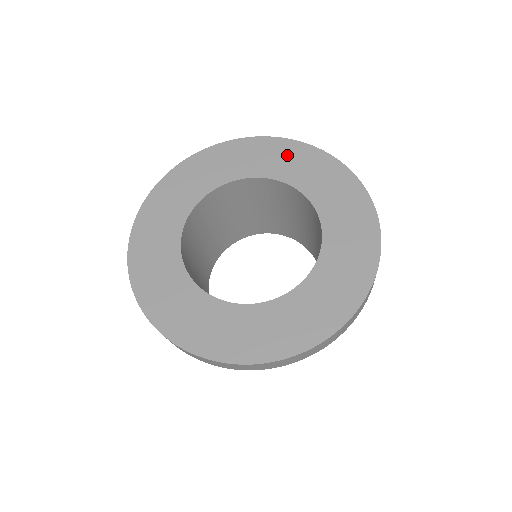
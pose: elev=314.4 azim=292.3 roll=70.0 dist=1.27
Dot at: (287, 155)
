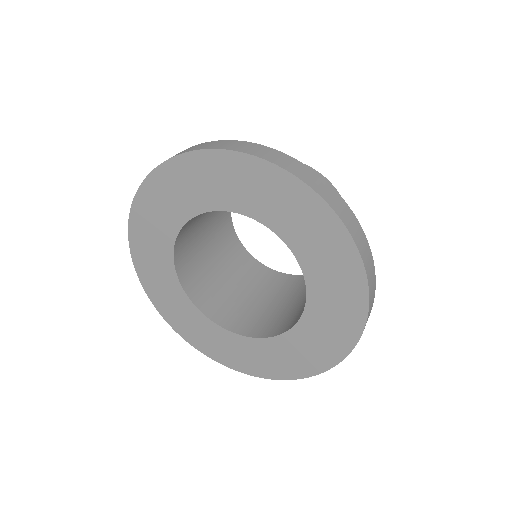
Dot at: (325, 240)
